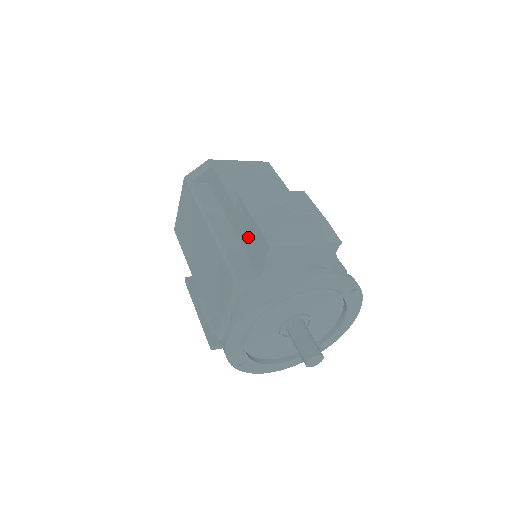
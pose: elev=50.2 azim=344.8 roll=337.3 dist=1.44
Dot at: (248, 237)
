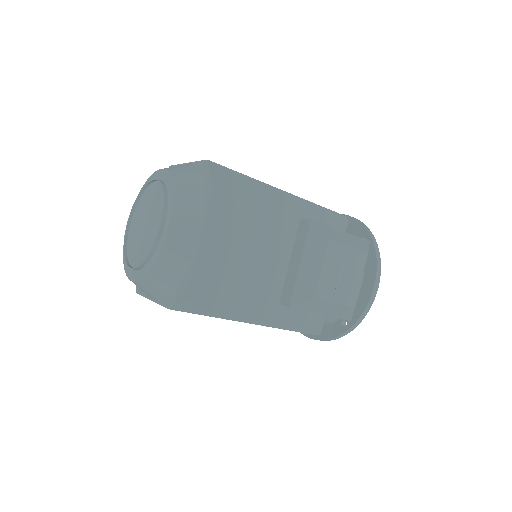
Dot at: occluded
